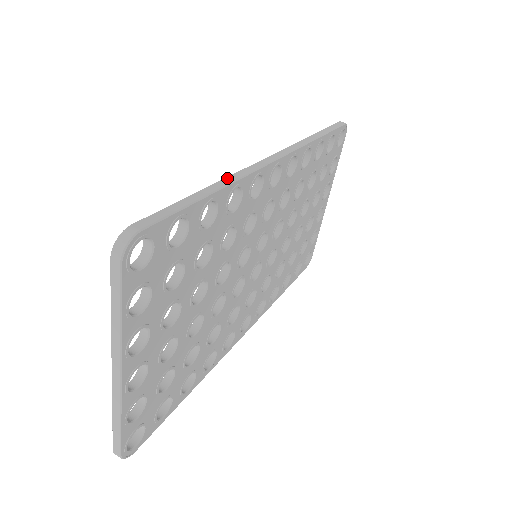
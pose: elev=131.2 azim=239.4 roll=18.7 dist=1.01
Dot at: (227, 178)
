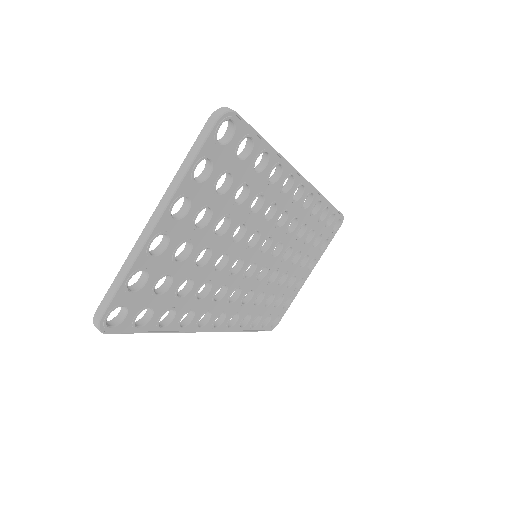
Dot at: occluded
